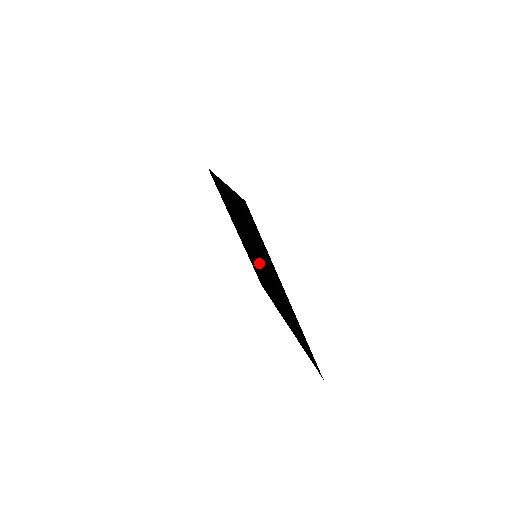
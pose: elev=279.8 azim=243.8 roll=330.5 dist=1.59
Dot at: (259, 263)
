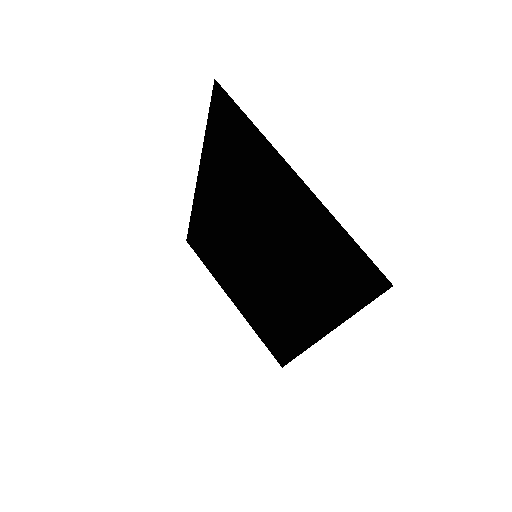
Dot at: (262, 263)
